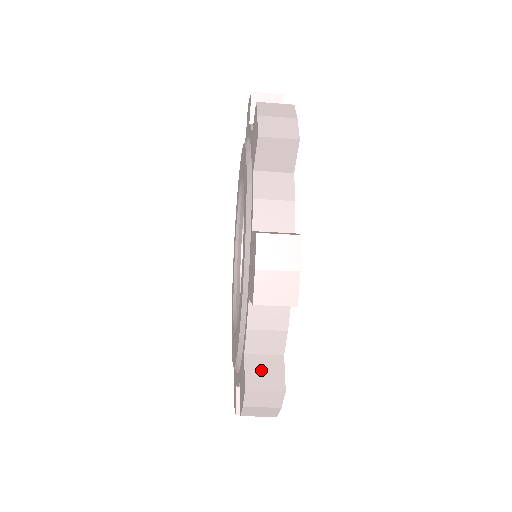
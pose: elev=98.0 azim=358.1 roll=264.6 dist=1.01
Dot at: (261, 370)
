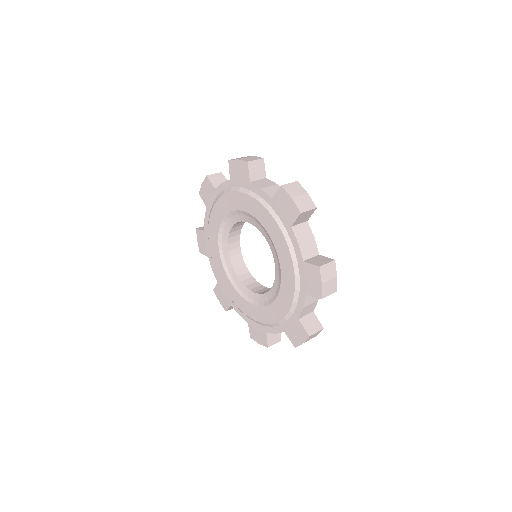
Dot at: (273, 336)
